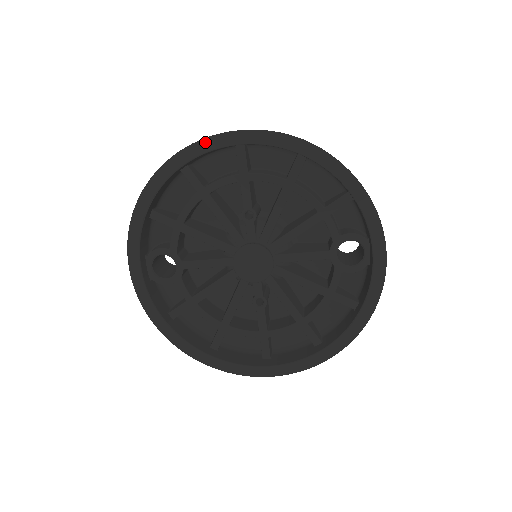
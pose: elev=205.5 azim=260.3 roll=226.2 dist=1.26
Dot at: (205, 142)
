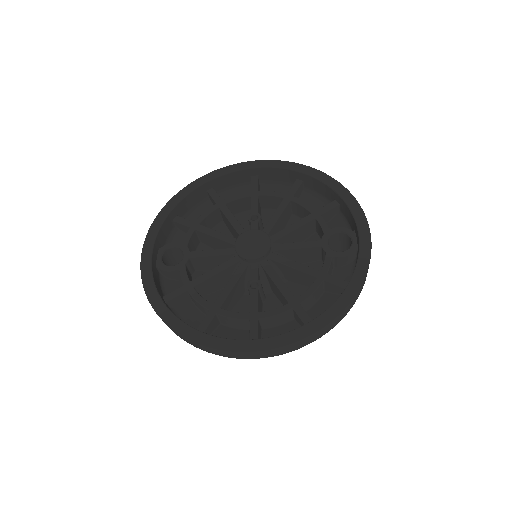
Dot at: (230, 167)
